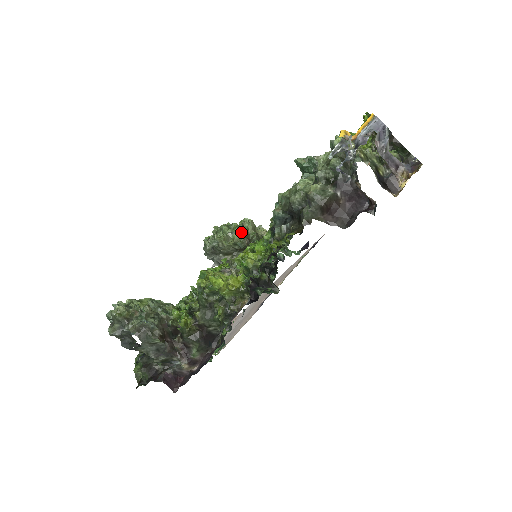
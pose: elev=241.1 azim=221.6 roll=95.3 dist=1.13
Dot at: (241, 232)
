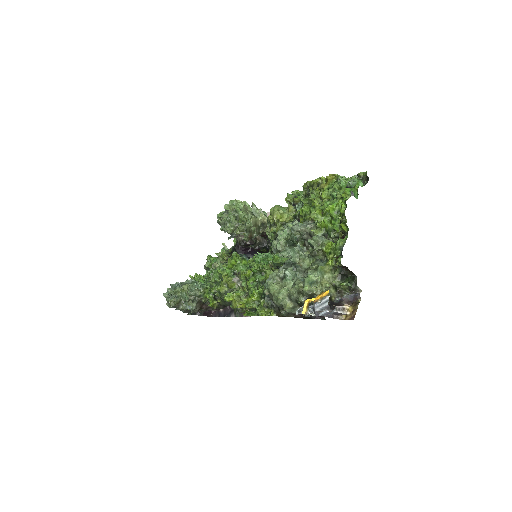
Dot at: (245, 226)
